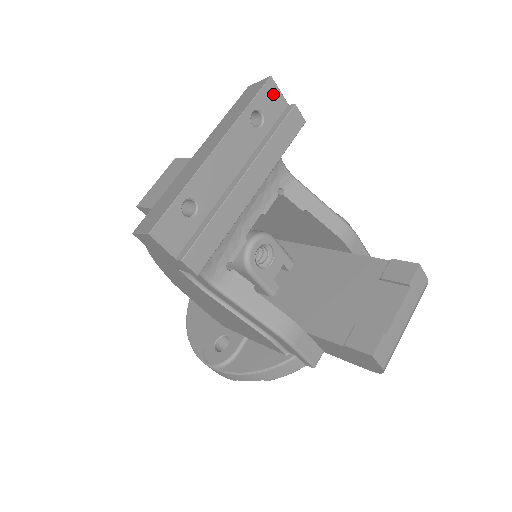
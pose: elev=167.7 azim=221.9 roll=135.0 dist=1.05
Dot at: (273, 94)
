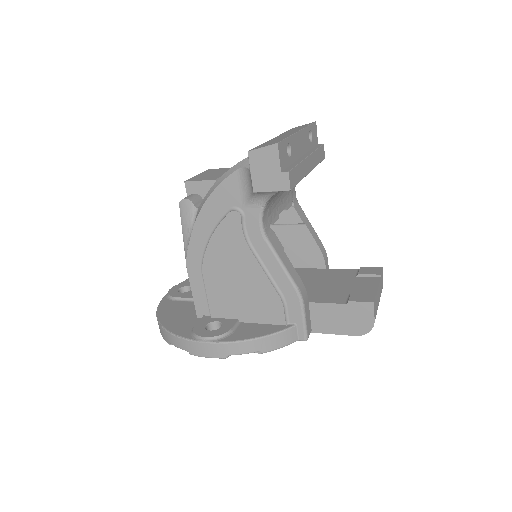
Dot at: (315, 131)
